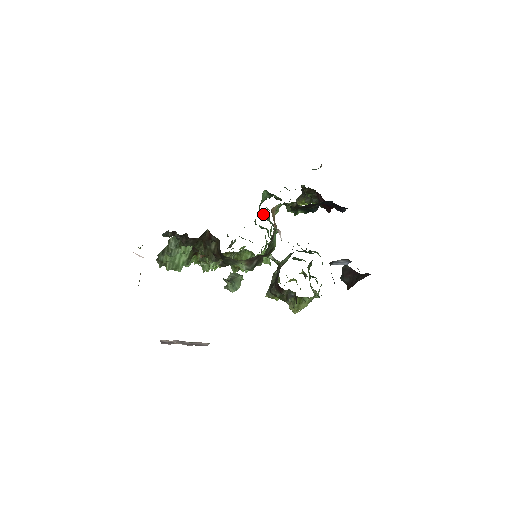
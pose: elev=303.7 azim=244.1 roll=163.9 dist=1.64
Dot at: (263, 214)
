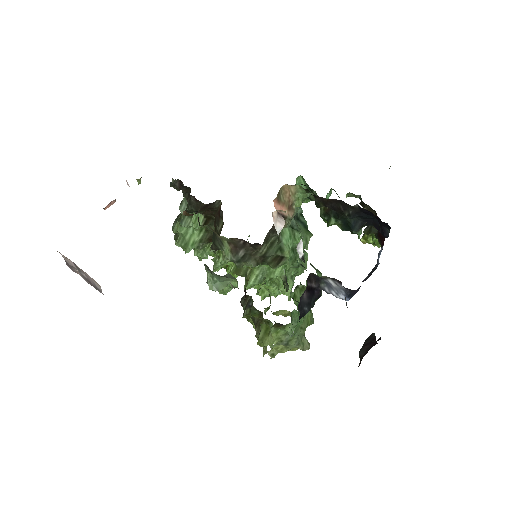
Dot at: (300, 220)
